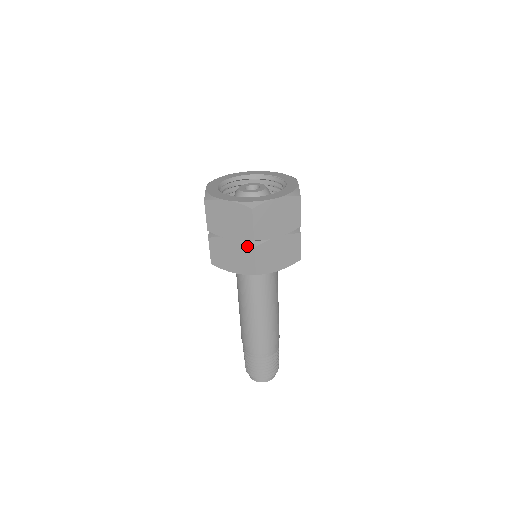
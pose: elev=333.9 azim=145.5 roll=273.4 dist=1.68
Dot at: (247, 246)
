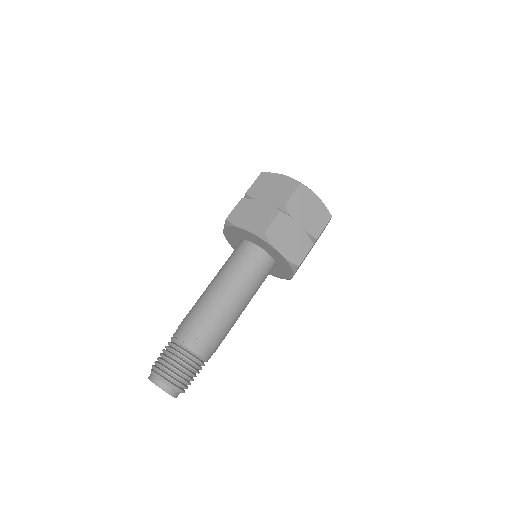
Dot at: occluded
